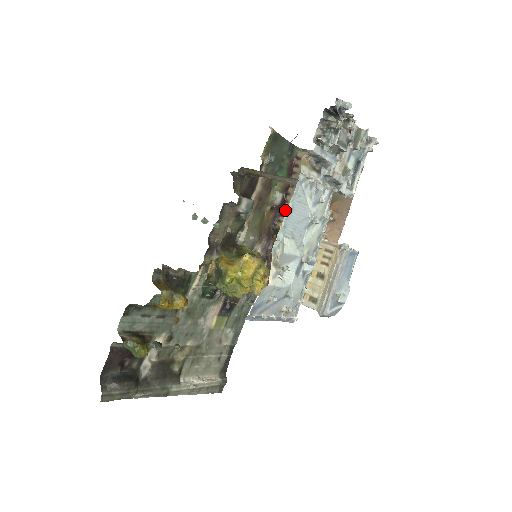
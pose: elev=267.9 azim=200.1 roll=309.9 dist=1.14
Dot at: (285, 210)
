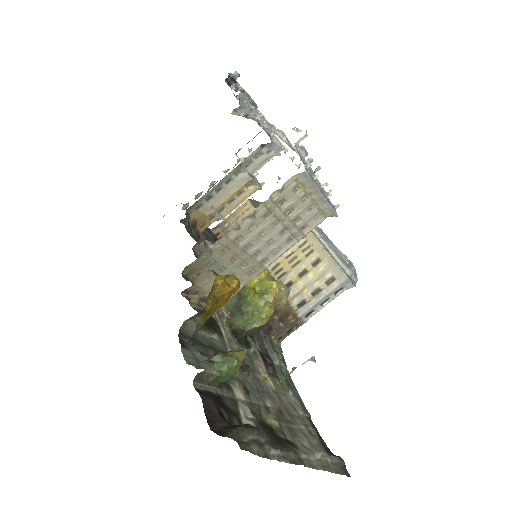
Dot at: occluded
